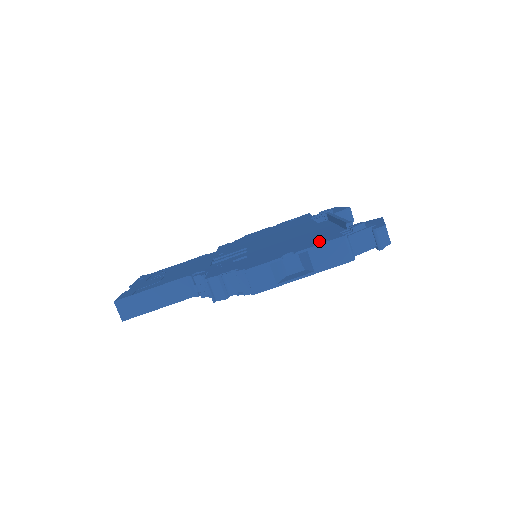
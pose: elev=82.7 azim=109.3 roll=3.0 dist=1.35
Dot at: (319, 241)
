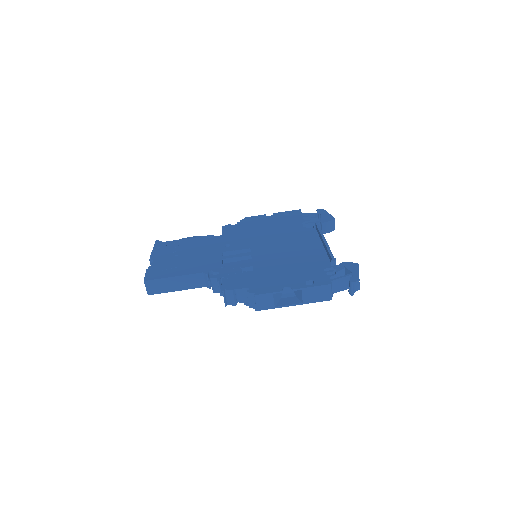
Dot at: (311, 280)
